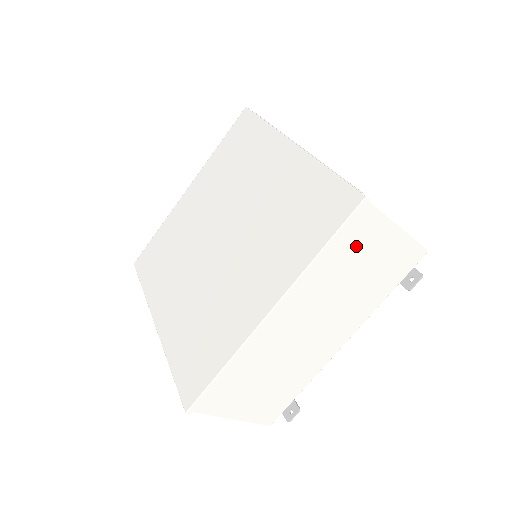
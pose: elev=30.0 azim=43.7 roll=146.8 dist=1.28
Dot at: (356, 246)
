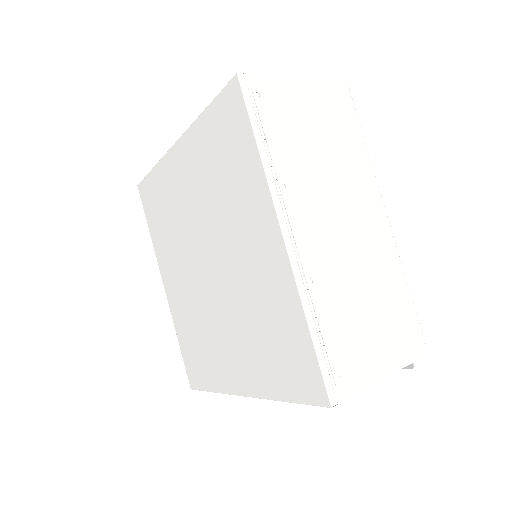
Dot at: occluded
